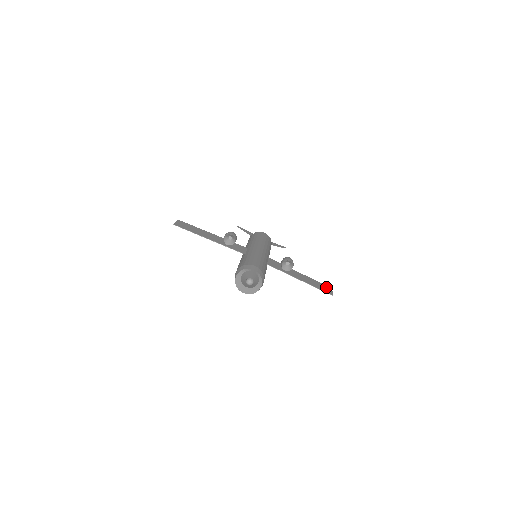
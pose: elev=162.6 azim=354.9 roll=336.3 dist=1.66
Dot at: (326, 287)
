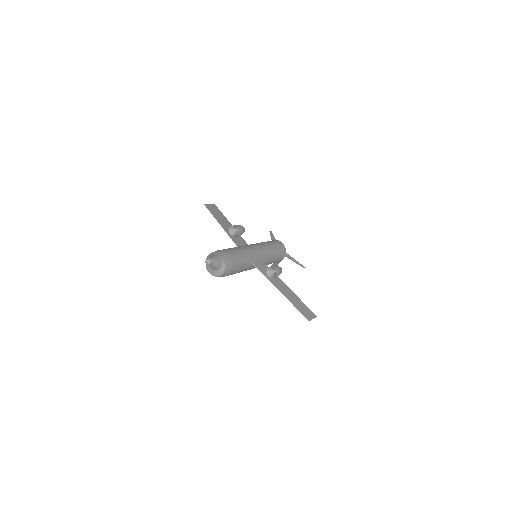
Dot at: (309, 312)
